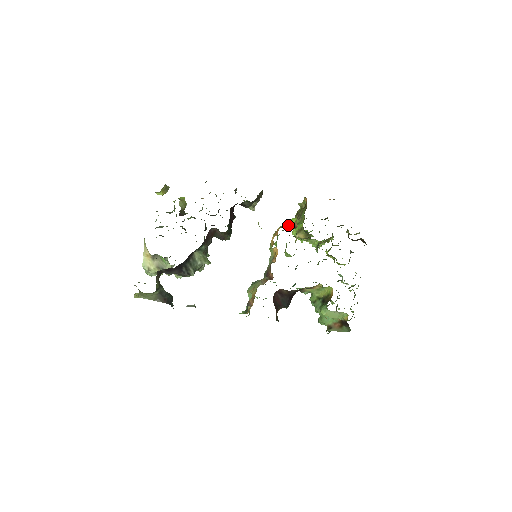
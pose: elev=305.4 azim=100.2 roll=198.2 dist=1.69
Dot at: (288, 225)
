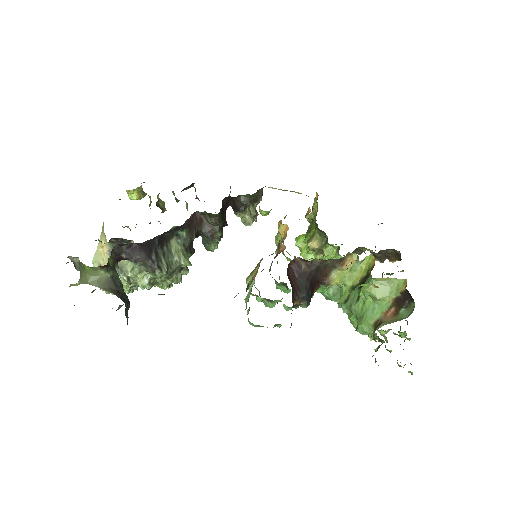
Dot at: (295, 243)
